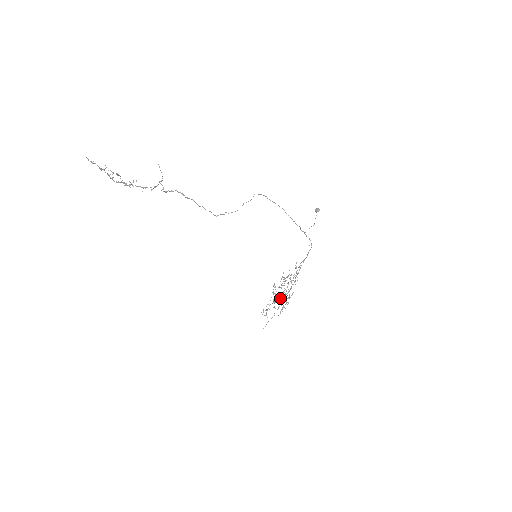
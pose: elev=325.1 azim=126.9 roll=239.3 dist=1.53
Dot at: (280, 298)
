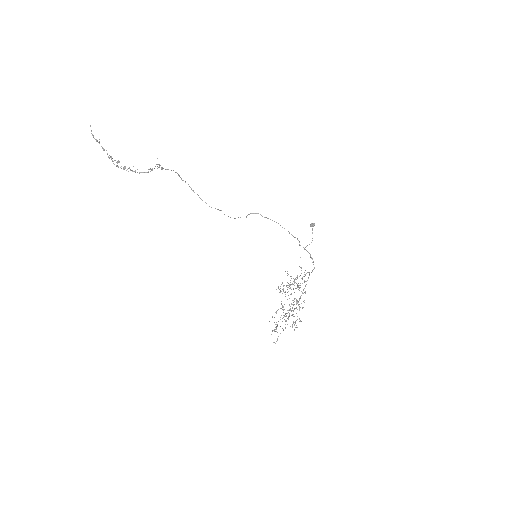
Dot at: (289, 309)
